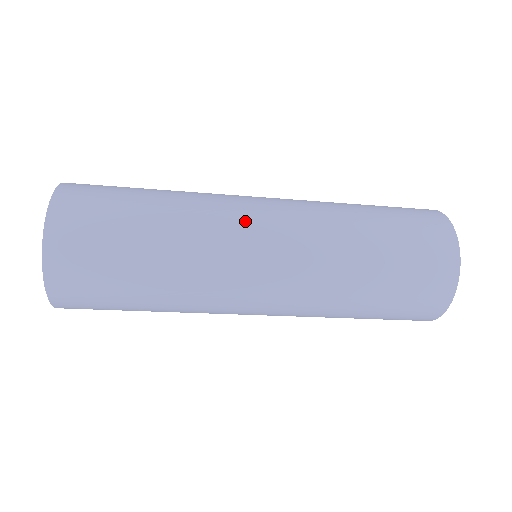
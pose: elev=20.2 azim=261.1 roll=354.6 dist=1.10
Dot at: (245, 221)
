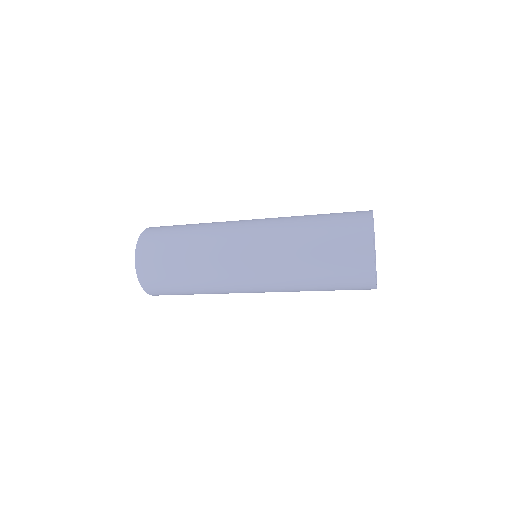
Dot at: (235, 274)
